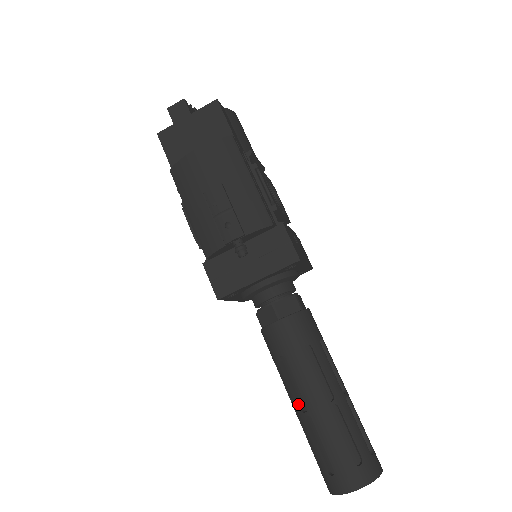
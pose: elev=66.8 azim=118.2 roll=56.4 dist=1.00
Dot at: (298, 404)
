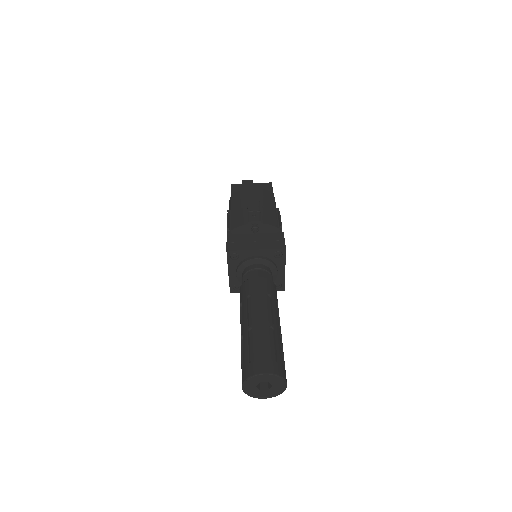
Dot at: (248, 322)
